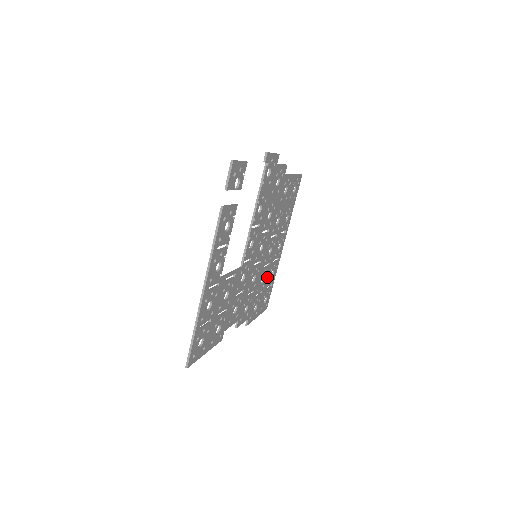
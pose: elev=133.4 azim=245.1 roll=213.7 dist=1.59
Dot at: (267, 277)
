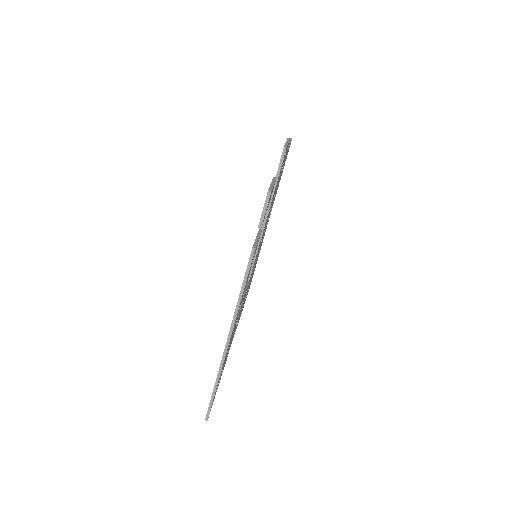
Dot at: (256, 262)
